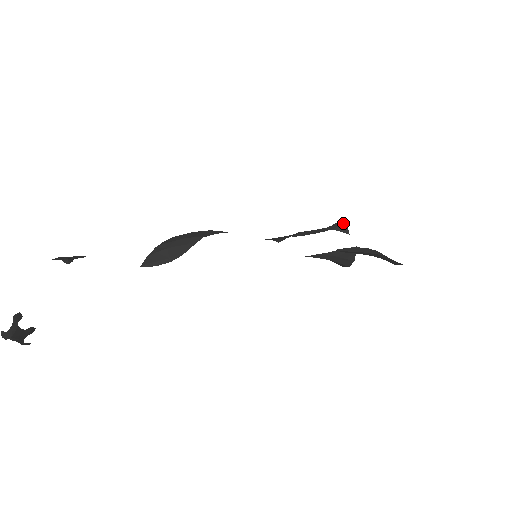
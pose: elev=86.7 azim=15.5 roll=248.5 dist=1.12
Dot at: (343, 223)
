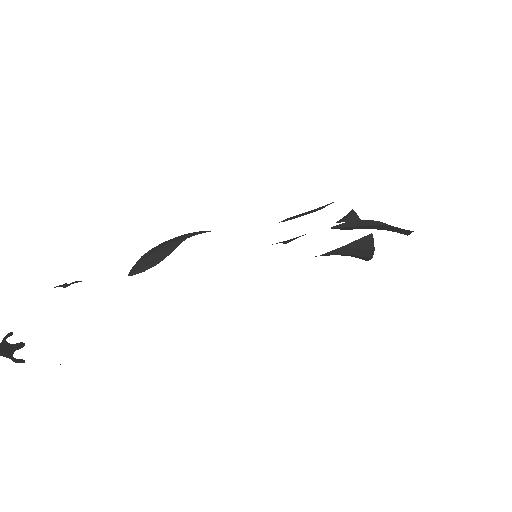
Dot at: (353, 213)
